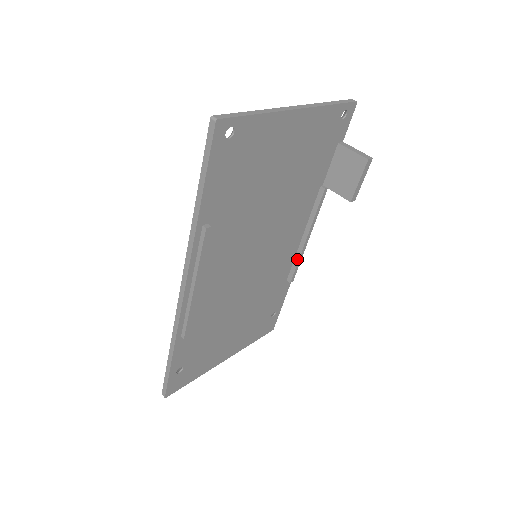
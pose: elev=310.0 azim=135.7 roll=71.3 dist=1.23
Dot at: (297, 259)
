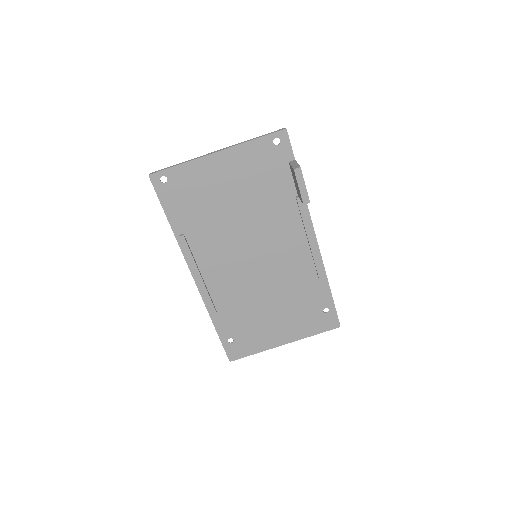
Dot at: (313, 259)
